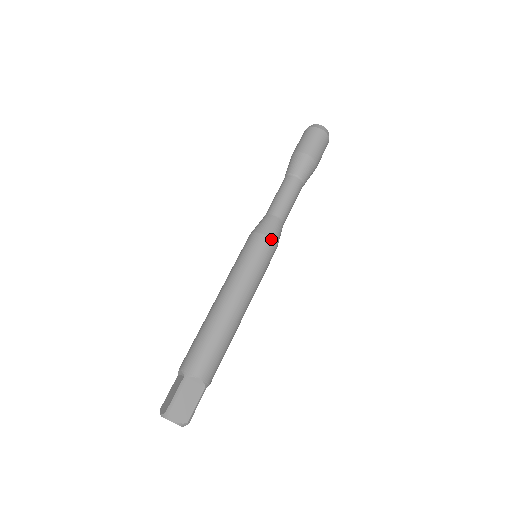
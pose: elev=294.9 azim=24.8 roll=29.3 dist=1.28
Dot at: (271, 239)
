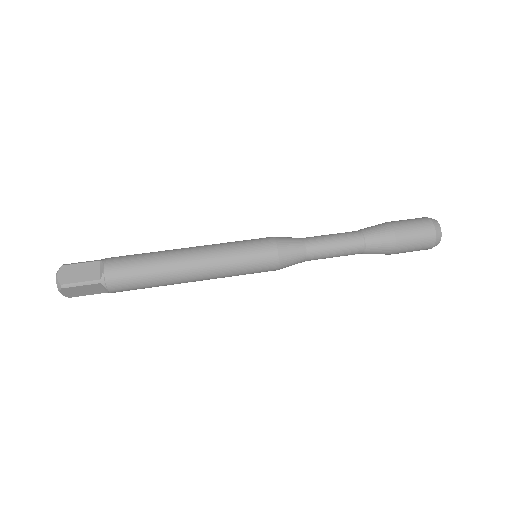
Dot at: (276, 245)
